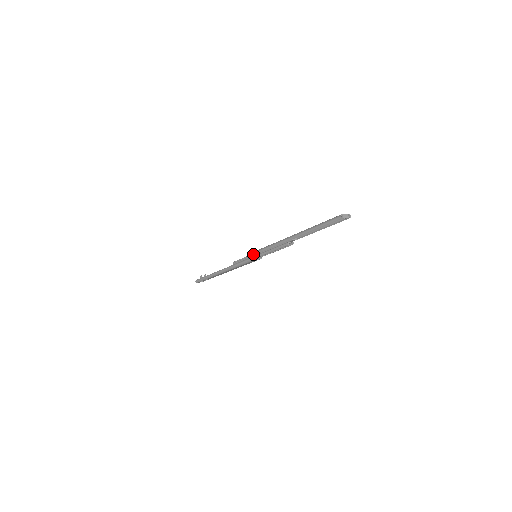
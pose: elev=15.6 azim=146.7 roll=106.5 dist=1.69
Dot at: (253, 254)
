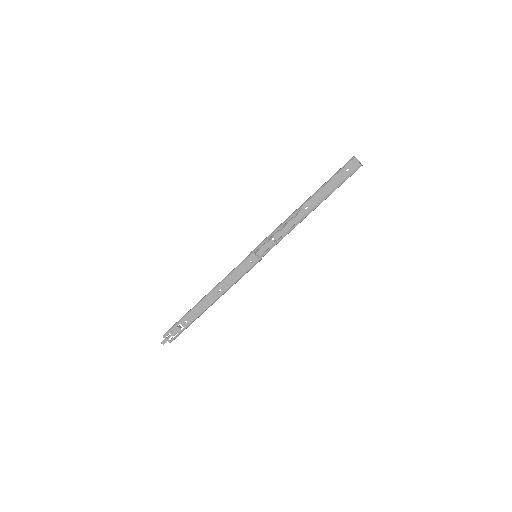
Dot at: (255, 248)
